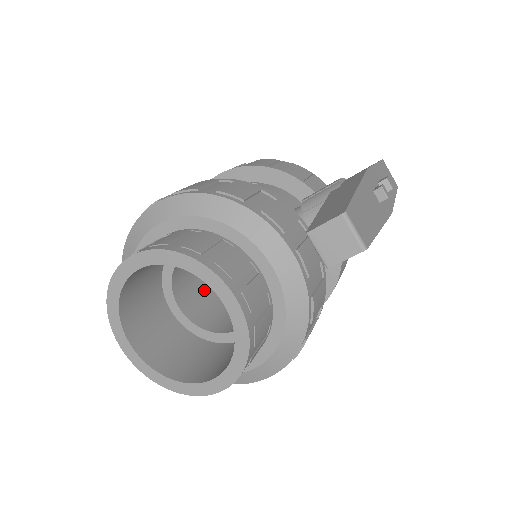
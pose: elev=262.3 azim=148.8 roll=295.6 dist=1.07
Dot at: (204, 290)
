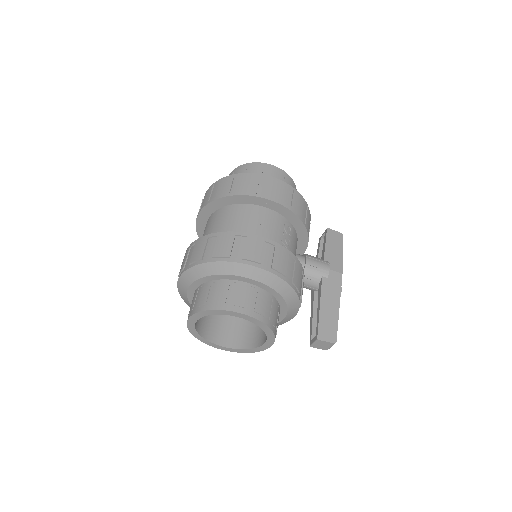
Dot at: occluded
